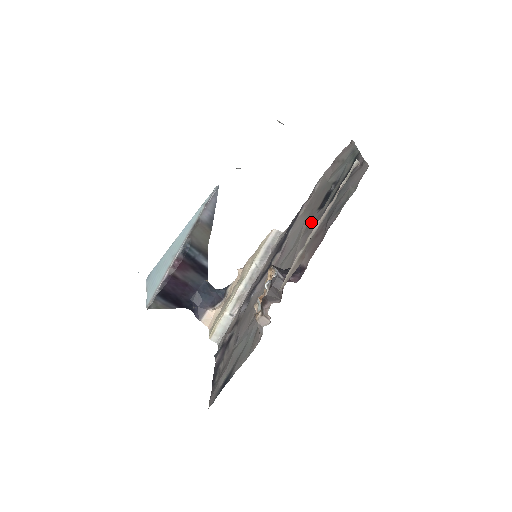
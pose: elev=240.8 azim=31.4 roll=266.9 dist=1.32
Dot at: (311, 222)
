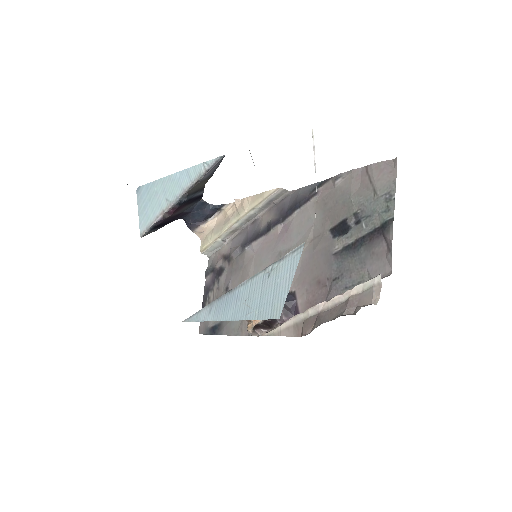
Dot at: (319, 244)
